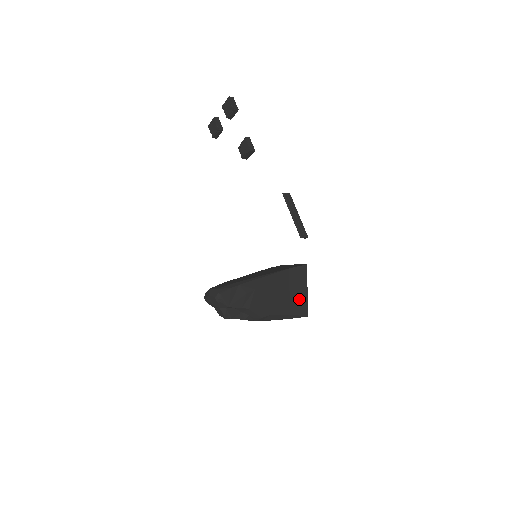
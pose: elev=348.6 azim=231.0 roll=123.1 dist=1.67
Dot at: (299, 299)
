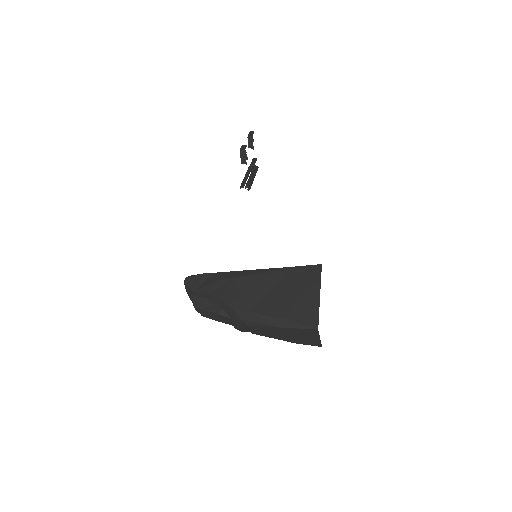
Dot at: (303, 303)
